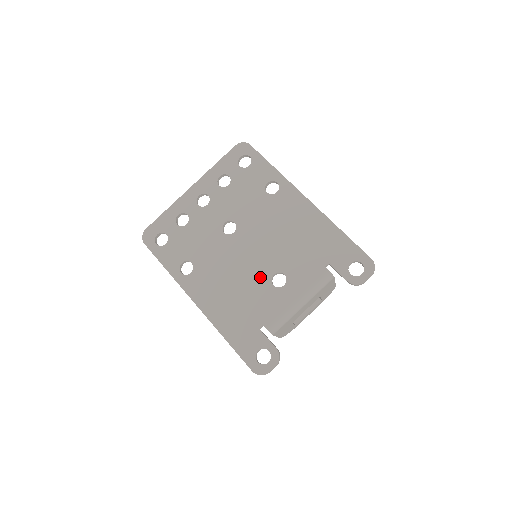
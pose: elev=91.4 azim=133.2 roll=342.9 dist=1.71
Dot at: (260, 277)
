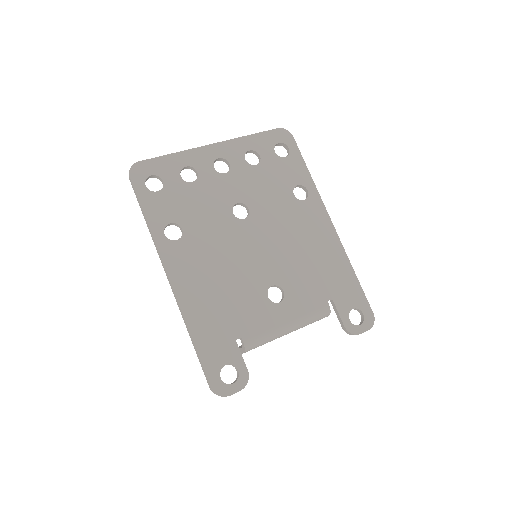
Dot at: (257, 282)
